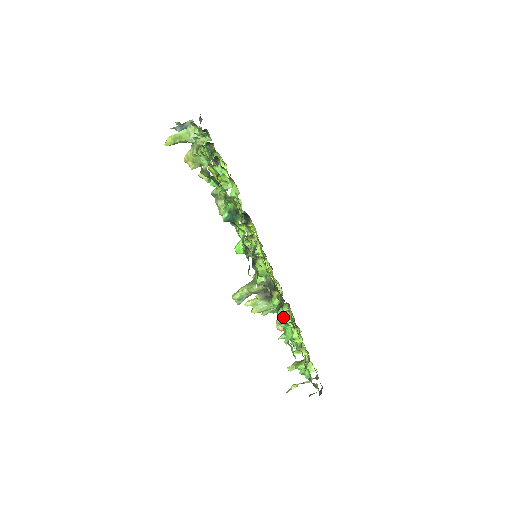
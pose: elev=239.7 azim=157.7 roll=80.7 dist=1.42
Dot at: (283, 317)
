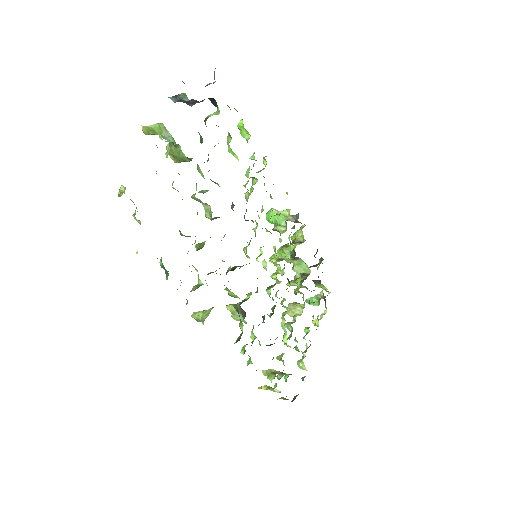
Dot at: occluded
